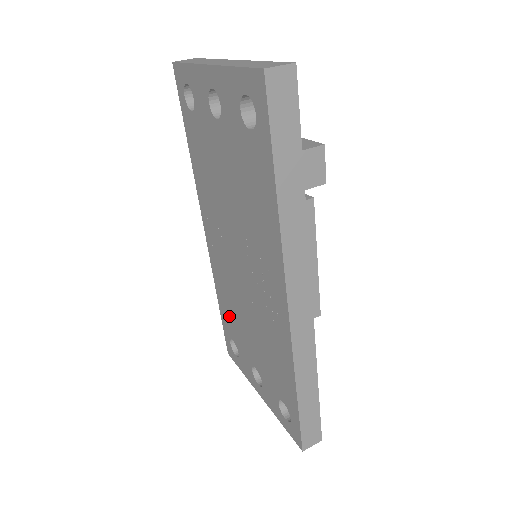
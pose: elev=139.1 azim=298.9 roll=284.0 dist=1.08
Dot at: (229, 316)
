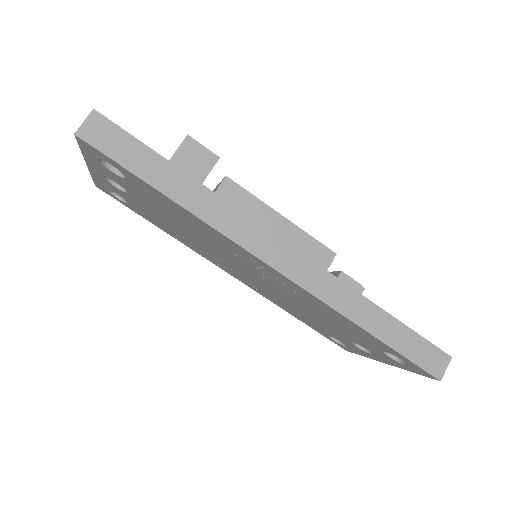
Dot at: occluded
